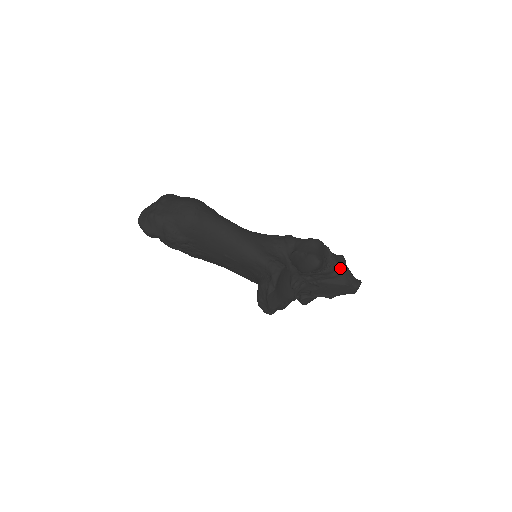
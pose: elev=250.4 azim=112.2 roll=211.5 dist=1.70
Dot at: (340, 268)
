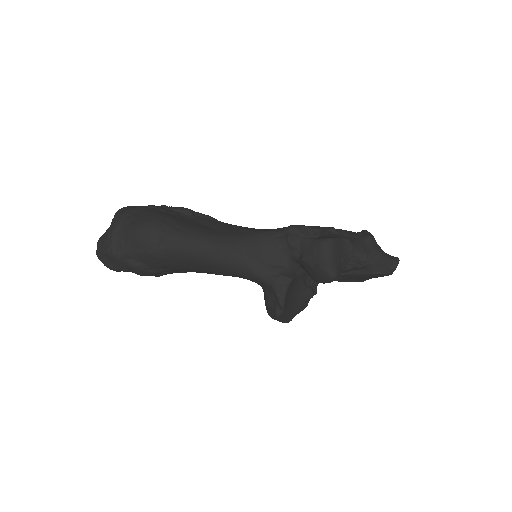
Dot at: occluded
